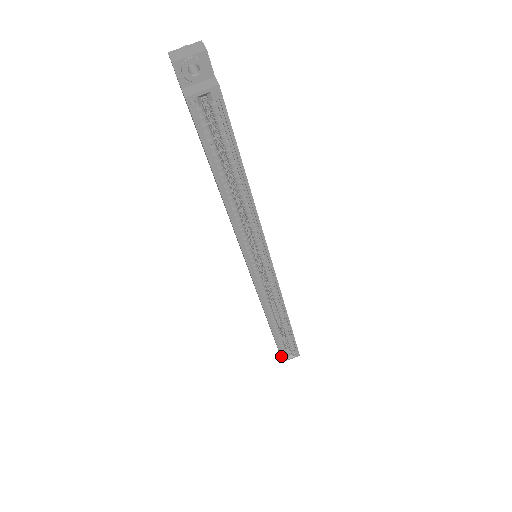
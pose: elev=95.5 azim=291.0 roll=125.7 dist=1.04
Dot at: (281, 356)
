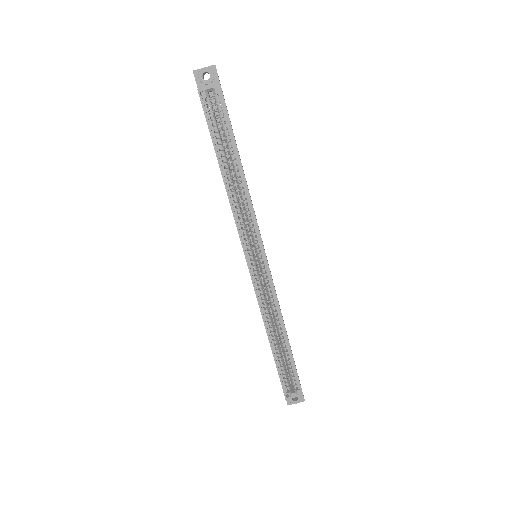
Dot at: (283, 389)
